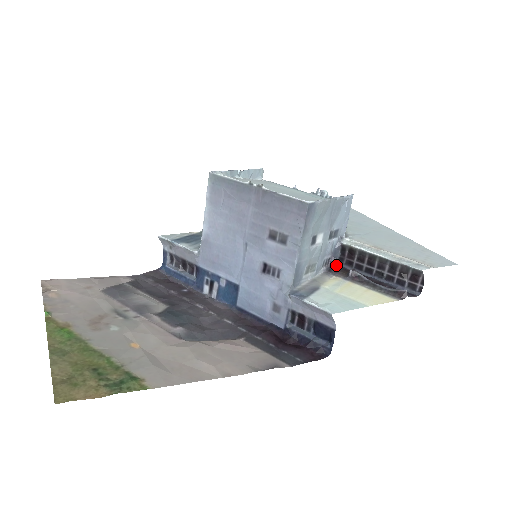
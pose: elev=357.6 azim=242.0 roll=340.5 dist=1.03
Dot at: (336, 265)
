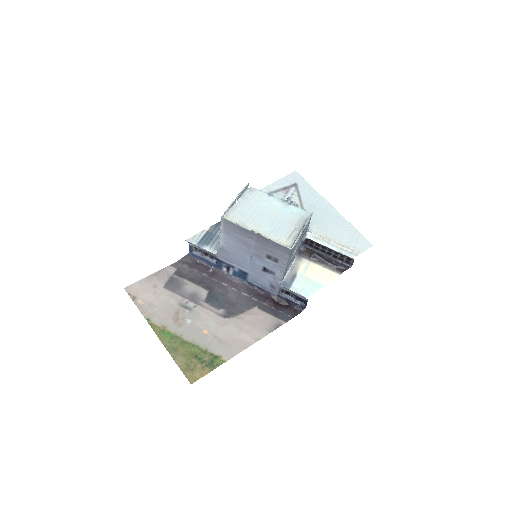
Dot at: (303, 249)
